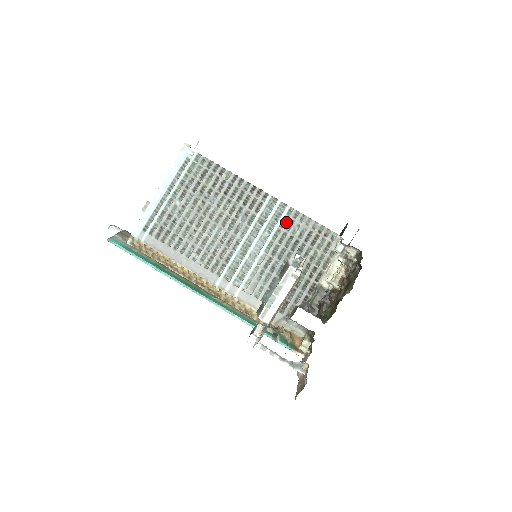
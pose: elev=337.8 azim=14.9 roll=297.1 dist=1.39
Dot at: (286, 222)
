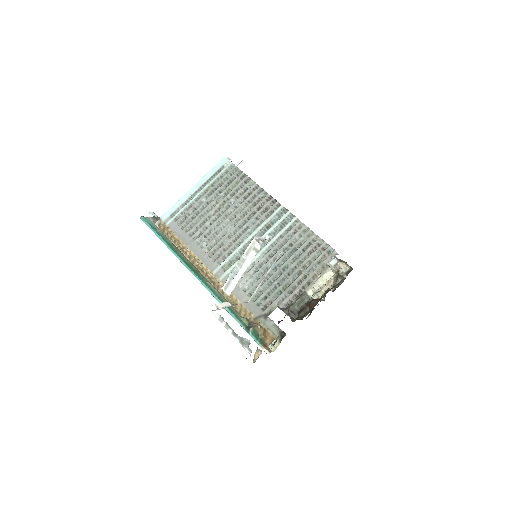
Dot at: (290, 230)
